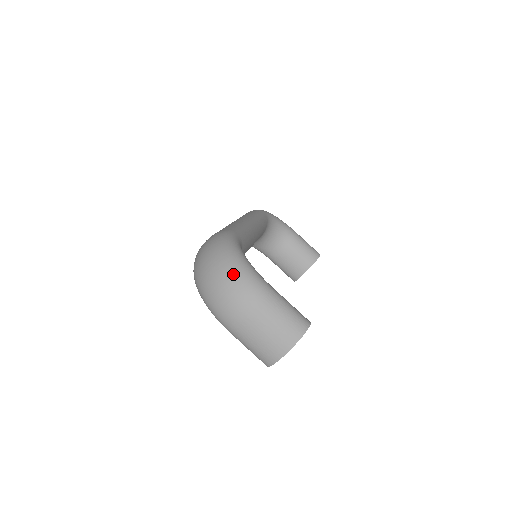
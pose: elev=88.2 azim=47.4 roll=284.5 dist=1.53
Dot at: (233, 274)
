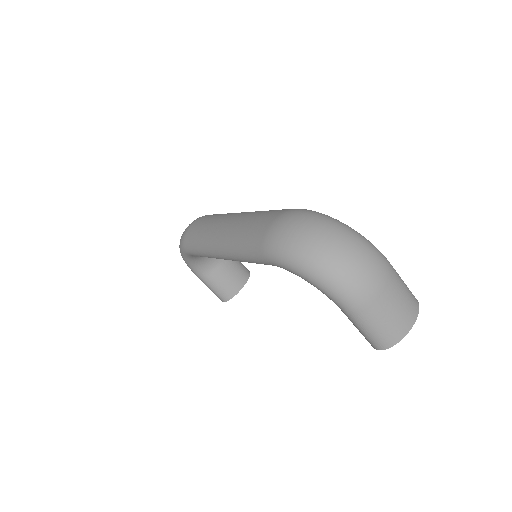
Dot at: (362, 244)
